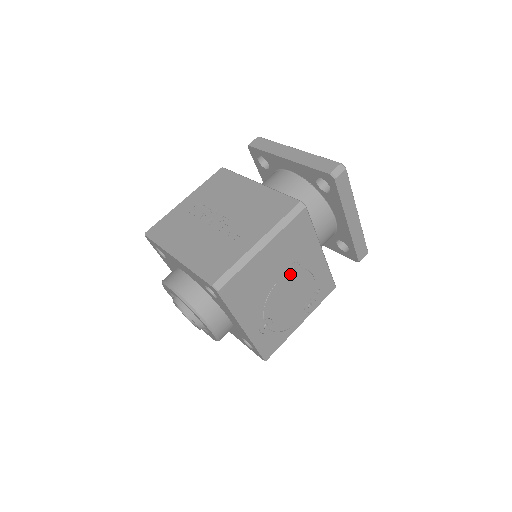
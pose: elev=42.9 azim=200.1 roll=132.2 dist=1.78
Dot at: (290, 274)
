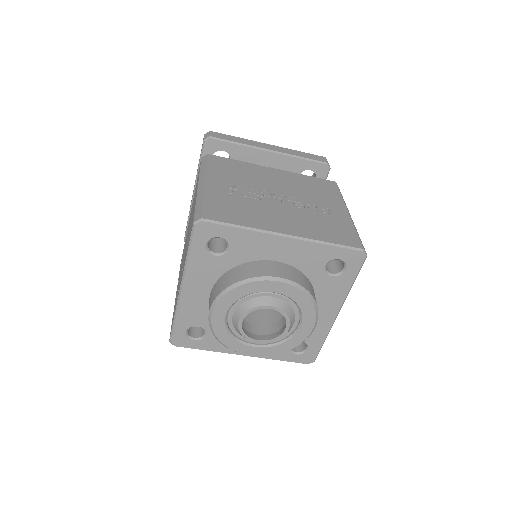
Dot at: occluded
